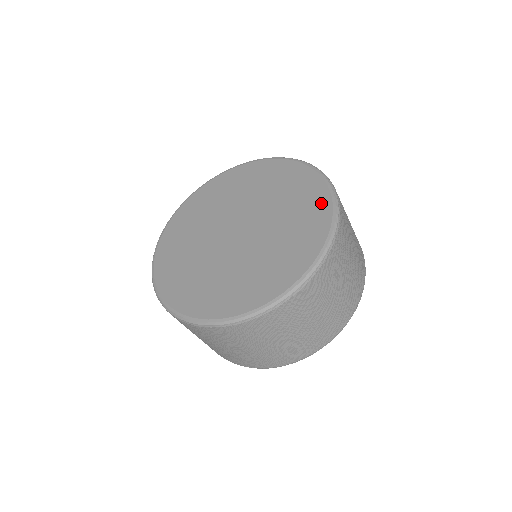
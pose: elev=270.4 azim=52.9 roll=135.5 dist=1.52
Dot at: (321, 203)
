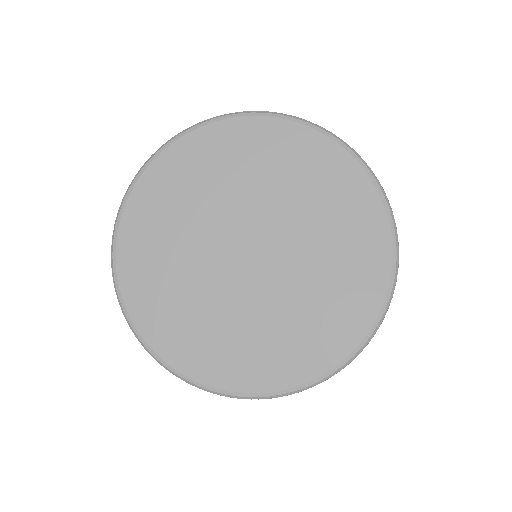
Dot at: (376, 270)
